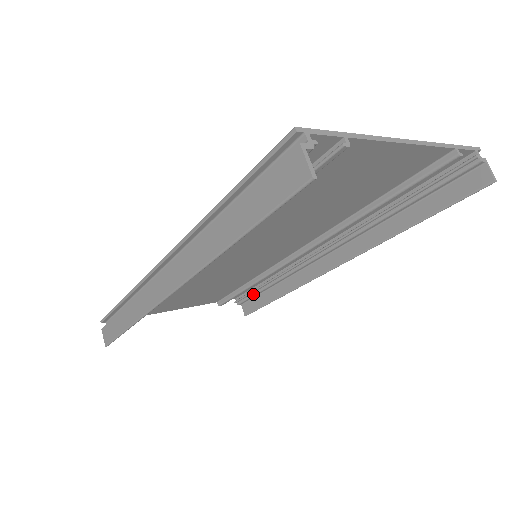
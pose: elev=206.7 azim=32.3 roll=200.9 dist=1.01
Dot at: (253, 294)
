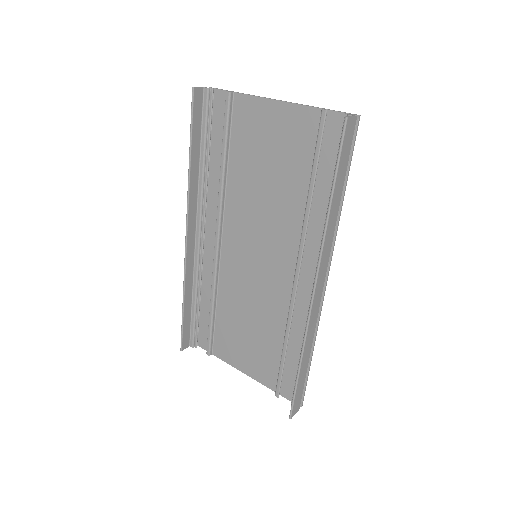
Dot at: occluded
